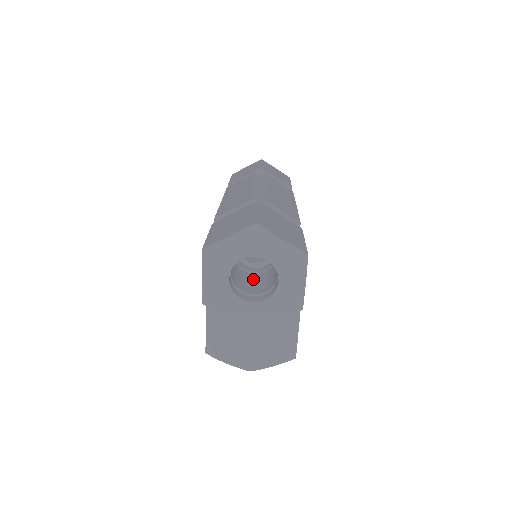
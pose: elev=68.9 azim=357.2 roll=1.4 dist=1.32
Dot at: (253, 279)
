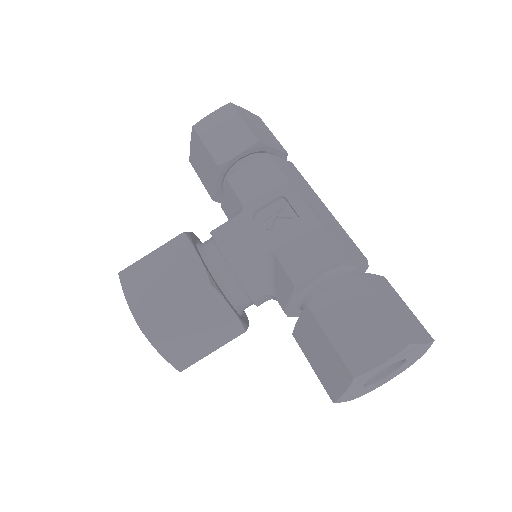
Dot at: occluded
